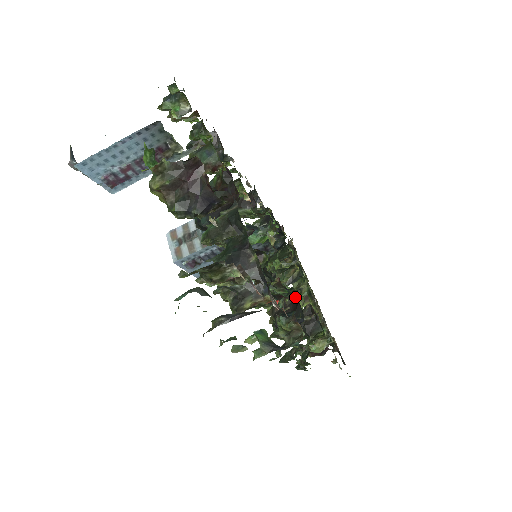
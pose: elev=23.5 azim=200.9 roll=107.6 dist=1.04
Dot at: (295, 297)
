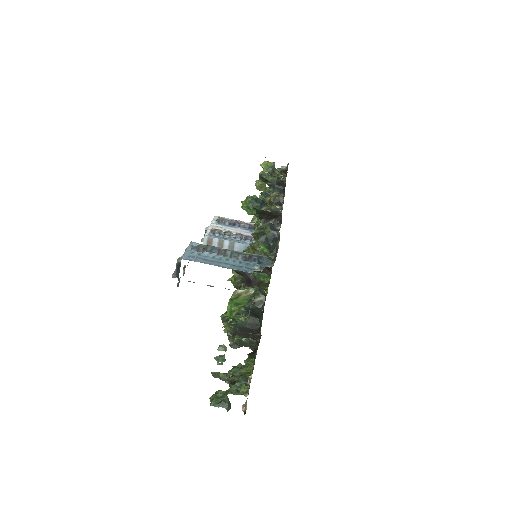
Dot at: occluded
